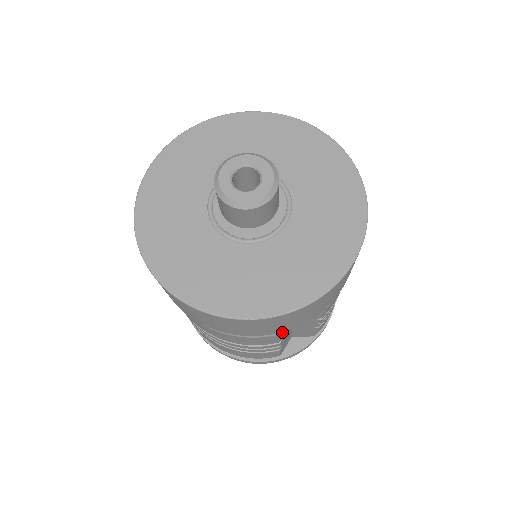
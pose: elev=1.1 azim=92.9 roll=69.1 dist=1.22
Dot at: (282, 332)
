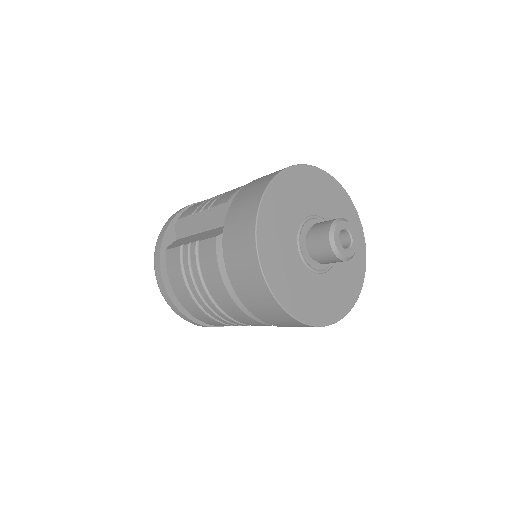
Dot at: occluded
